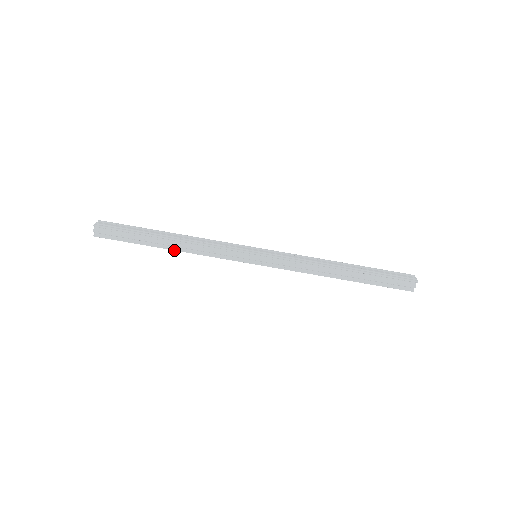
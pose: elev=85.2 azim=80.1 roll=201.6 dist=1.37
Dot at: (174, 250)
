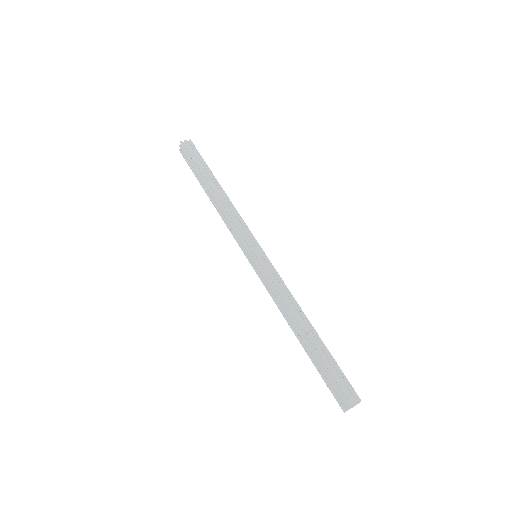
Dot at: (214, 193)
